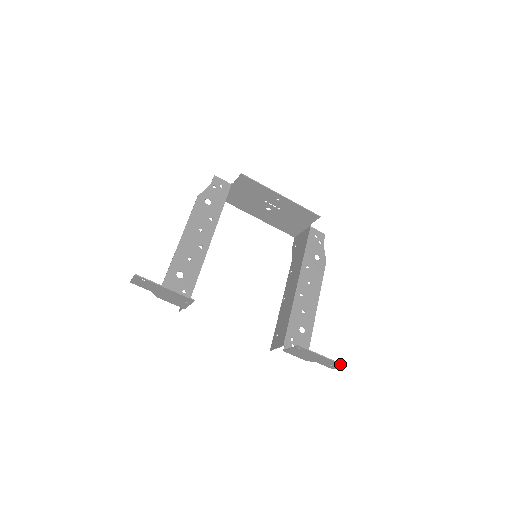
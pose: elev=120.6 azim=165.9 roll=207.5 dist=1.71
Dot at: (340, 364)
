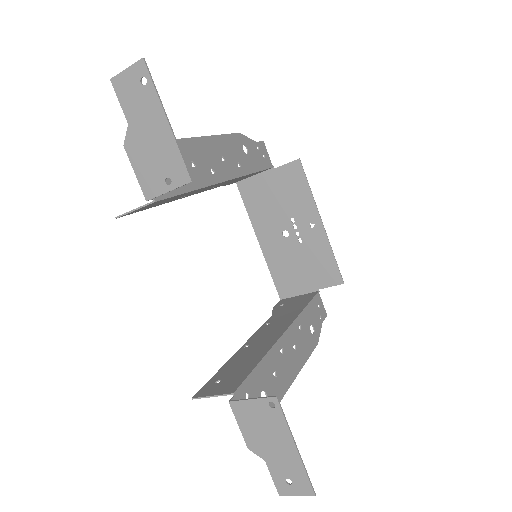
Dot at: (310, 485)
